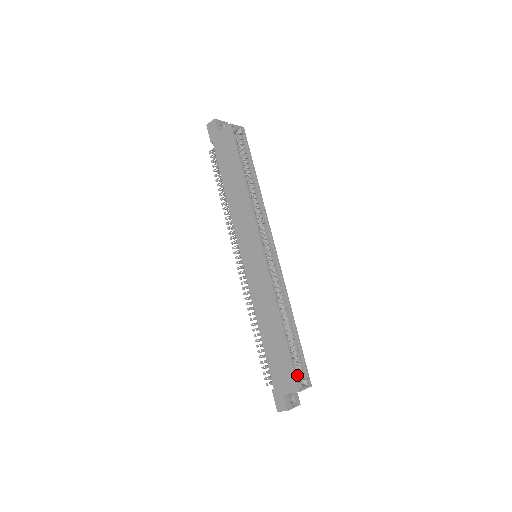
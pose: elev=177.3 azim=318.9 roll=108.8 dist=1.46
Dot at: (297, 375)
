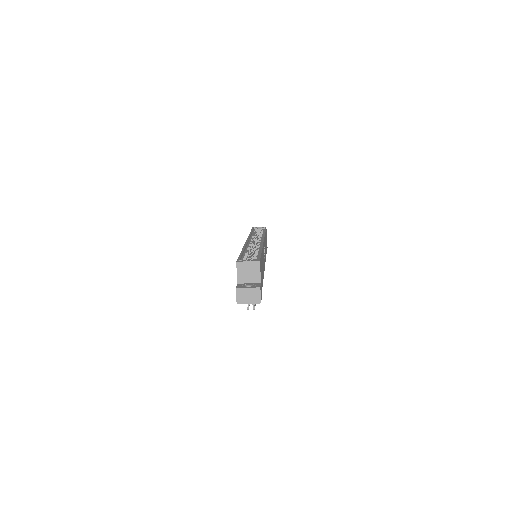
Dot at: occluded
